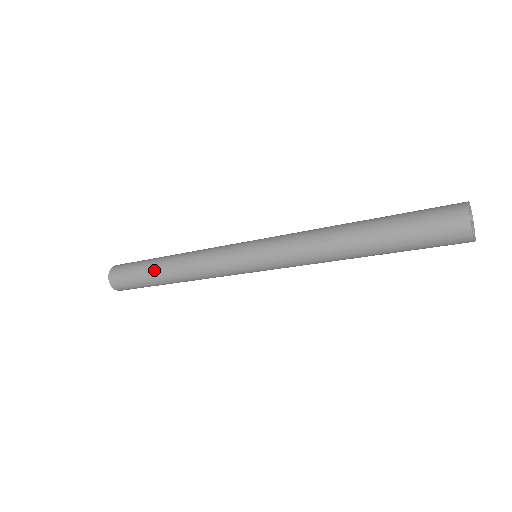
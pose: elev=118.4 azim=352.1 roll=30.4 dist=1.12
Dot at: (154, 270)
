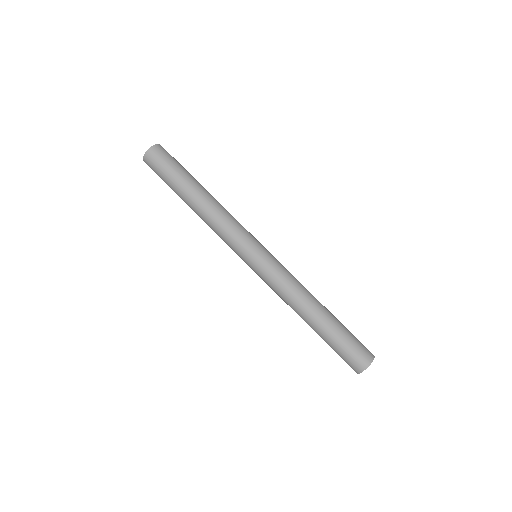
Dot at: (182, 196)
